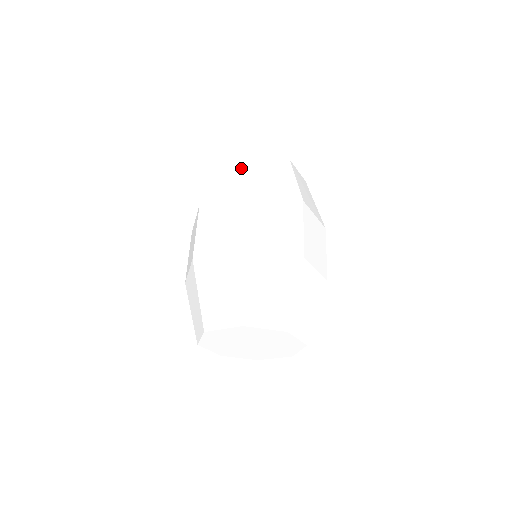
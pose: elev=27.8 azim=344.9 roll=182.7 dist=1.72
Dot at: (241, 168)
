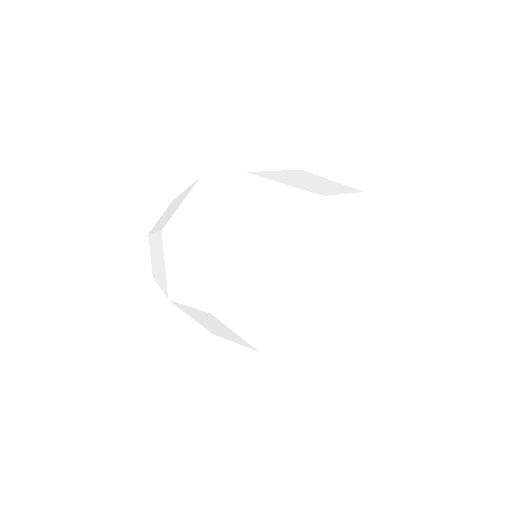
Dot at: (153, 247)
